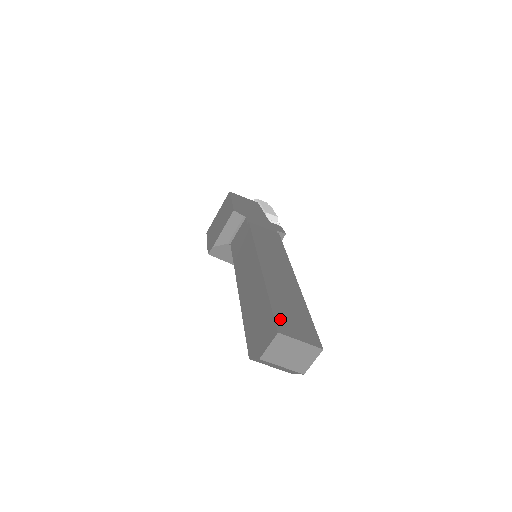
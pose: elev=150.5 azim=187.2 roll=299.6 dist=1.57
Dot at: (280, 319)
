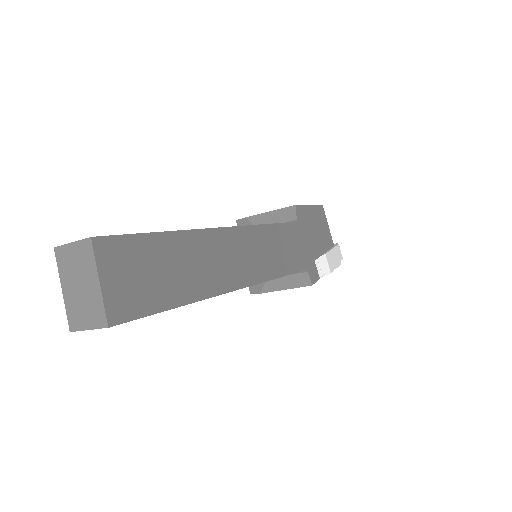
Dot at: (126, 246)
